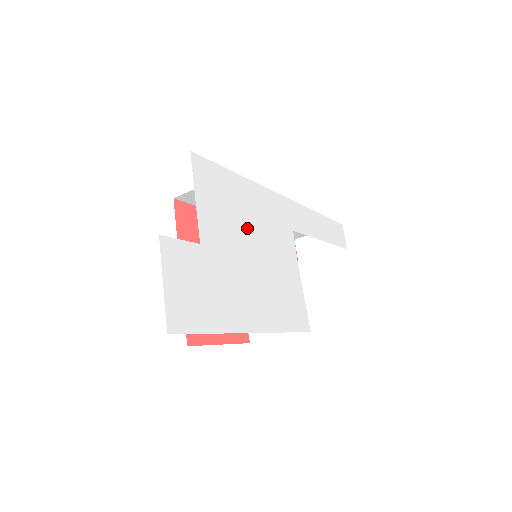
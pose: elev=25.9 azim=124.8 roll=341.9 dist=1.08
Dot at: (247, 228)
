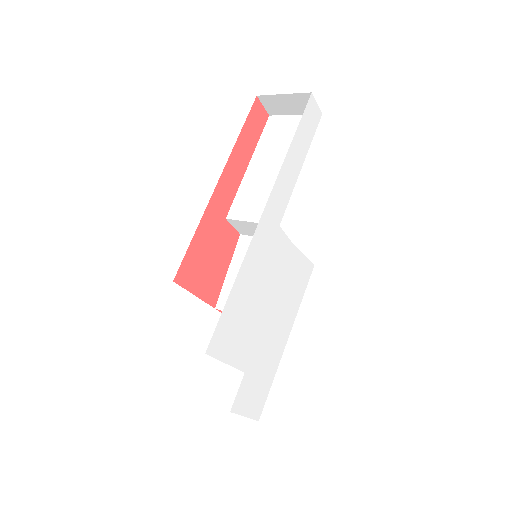
Dot at: (256, 305)
